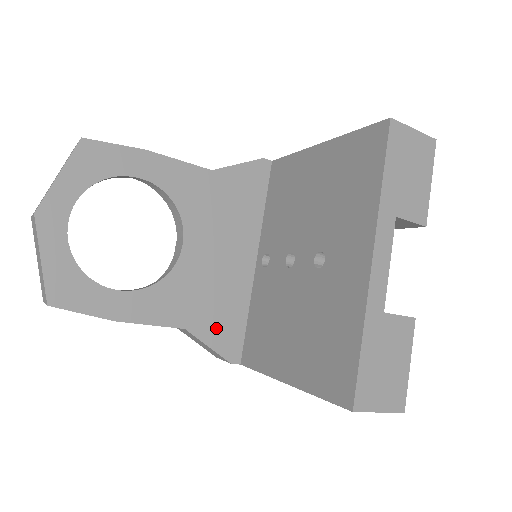
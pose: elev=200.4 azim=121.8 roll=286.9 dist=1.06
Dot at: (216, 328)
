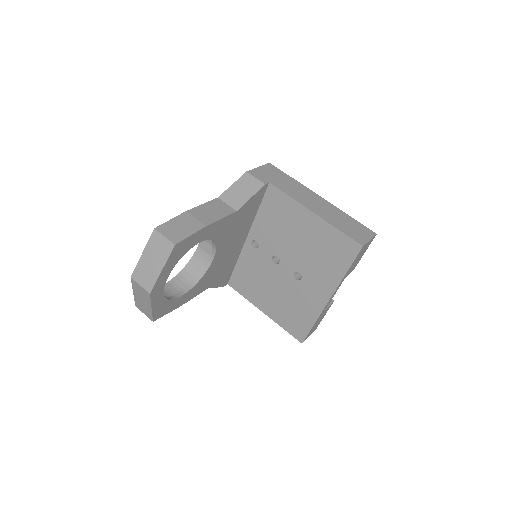
Dot at: (221, 279)
